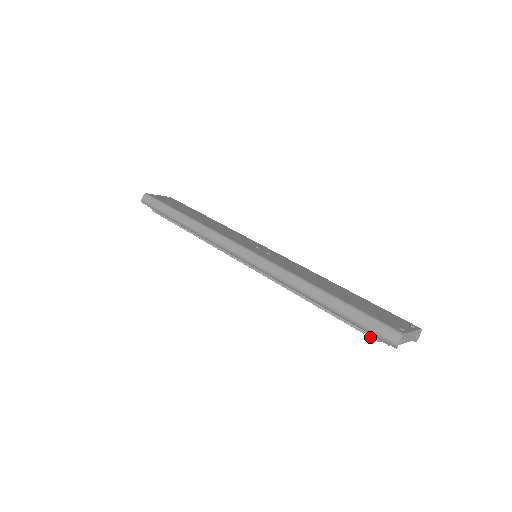
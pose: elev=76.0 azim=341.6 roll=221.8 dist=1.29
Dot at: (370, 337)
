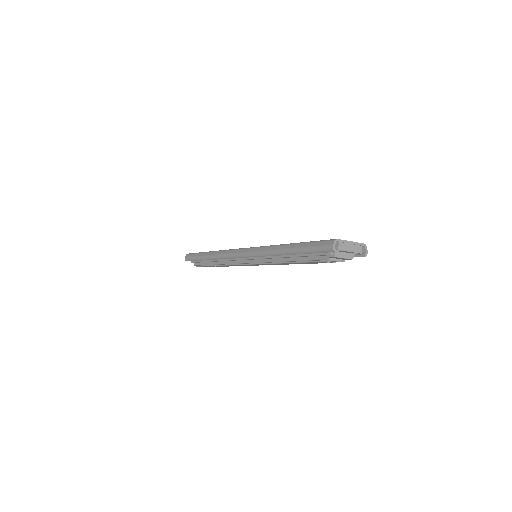
Dot at: (324, 260)
